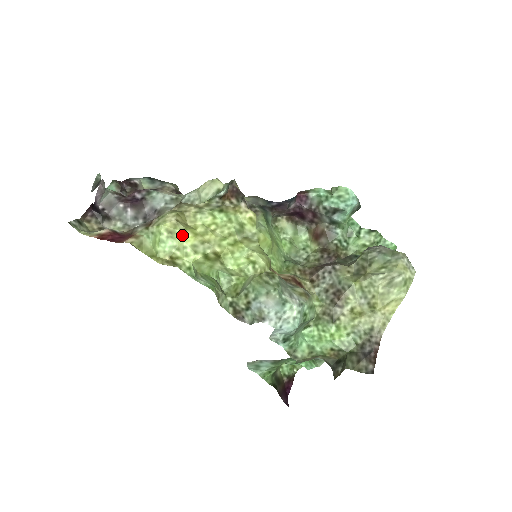
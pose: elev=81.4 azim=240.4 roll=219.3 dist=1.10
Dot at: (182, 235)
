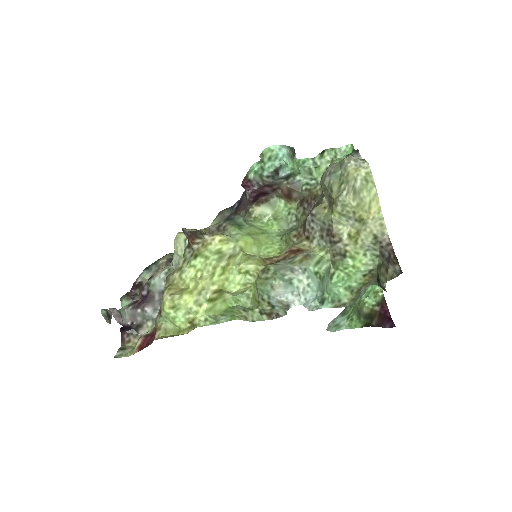
Dot at: (182, 302)
